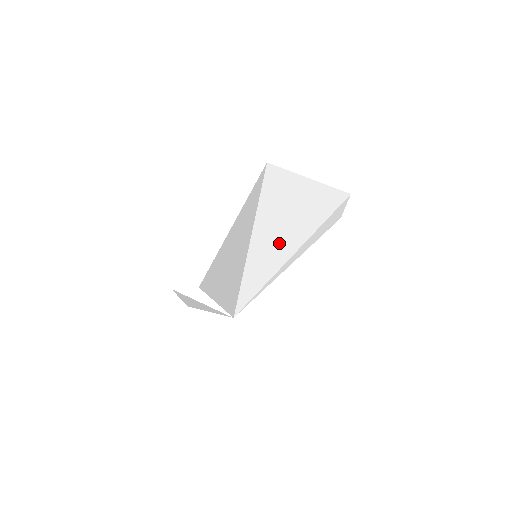
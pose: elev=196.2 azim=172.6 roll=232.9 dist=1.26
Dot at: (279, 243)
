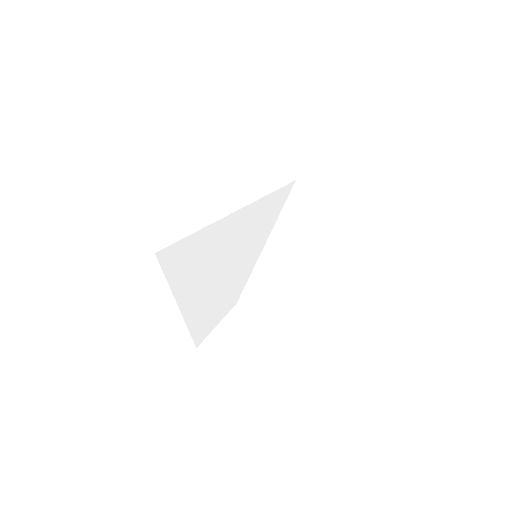
Dot at: occluded
